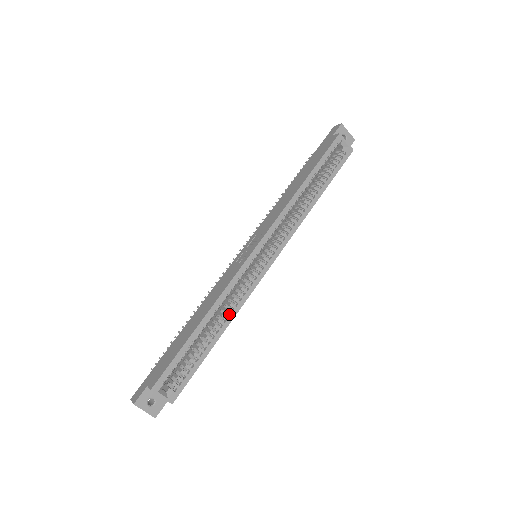
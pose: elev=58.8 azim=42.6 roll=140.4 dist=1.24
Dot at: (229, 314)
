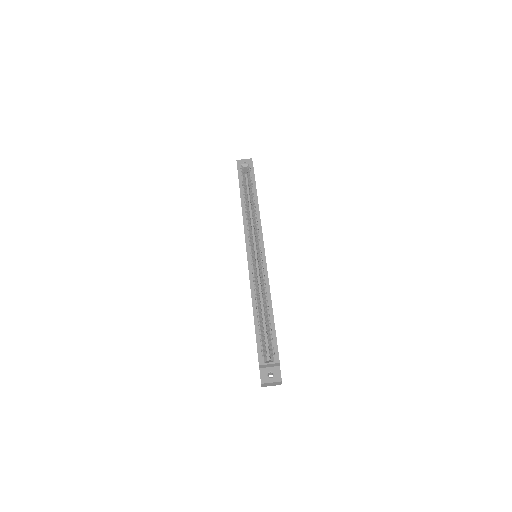
Dot at: (266, 293)
